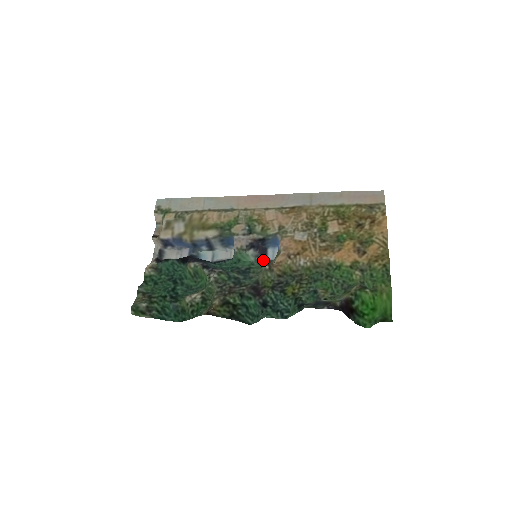
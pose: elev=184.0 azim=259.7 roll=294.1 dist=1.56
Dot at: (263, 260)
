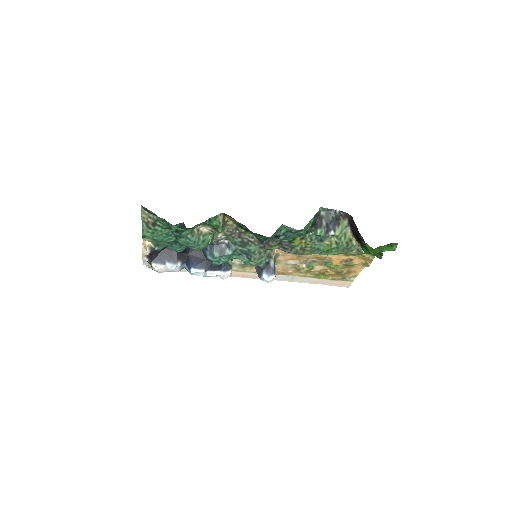
Dot at: (260, 268)
